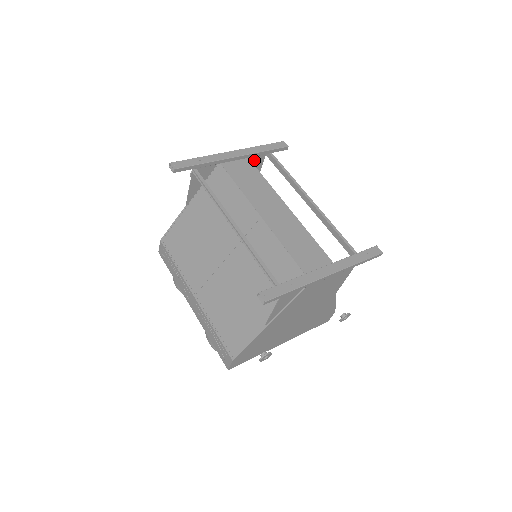
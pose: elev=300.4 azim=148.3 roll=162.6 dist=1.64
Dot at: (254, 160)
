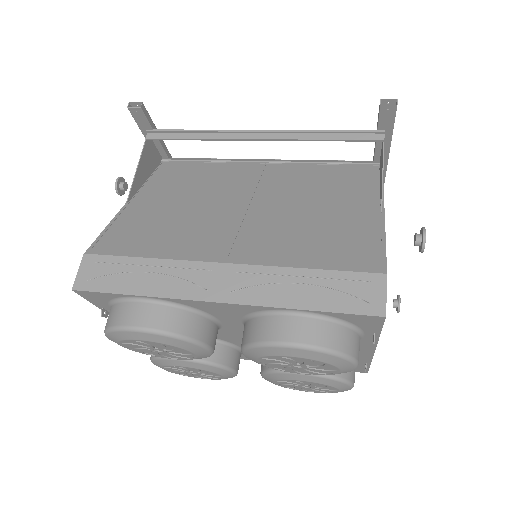
Dot at: occluded
